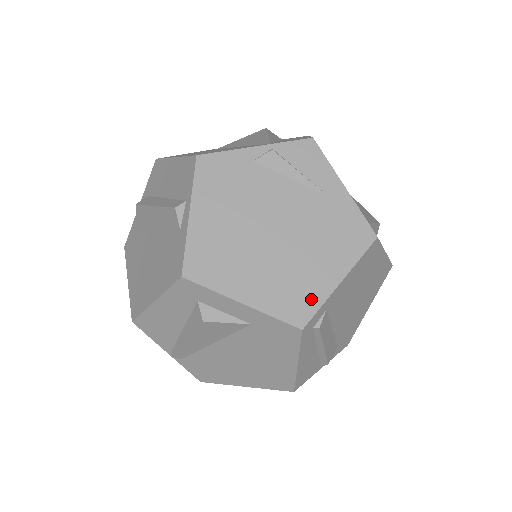
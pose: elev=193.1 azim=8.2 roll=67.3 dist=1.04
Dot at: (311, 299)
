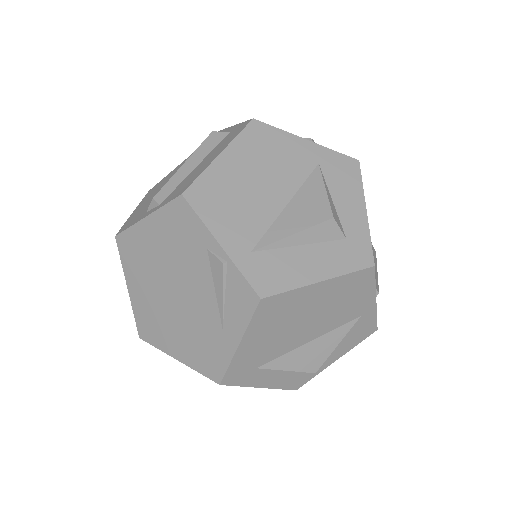
Dot at: (156, 339)
